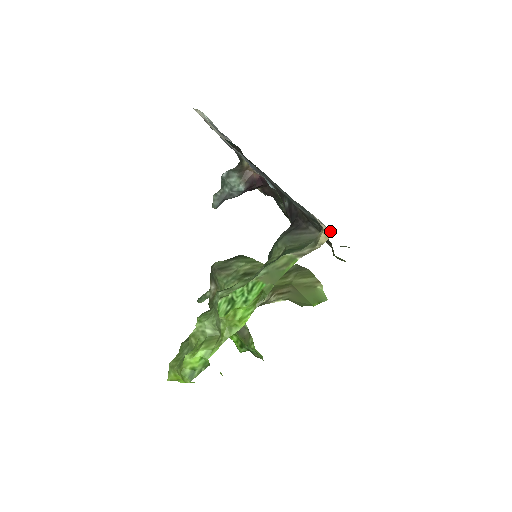
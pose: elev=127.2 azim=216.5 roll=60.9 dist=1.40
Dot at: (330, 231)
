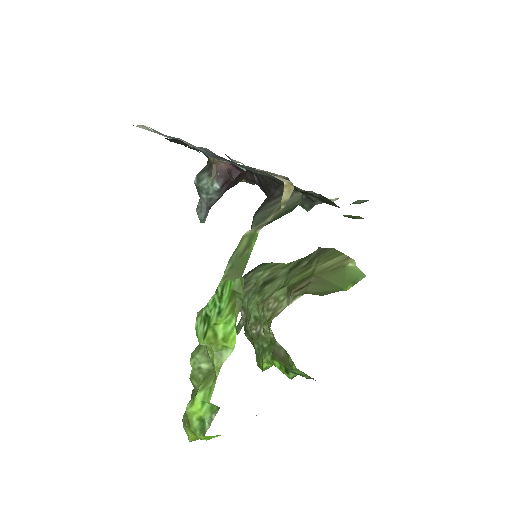
Dot at: occluded
